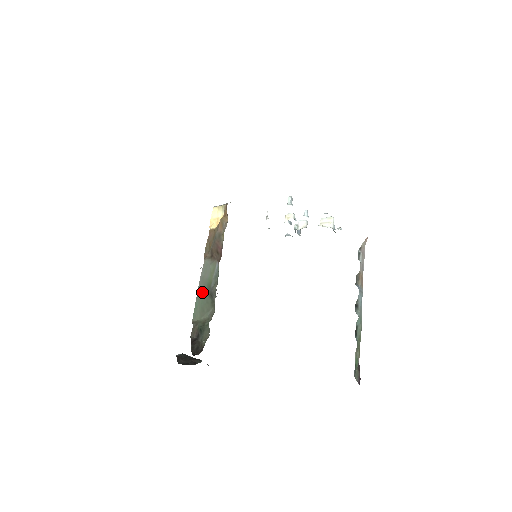
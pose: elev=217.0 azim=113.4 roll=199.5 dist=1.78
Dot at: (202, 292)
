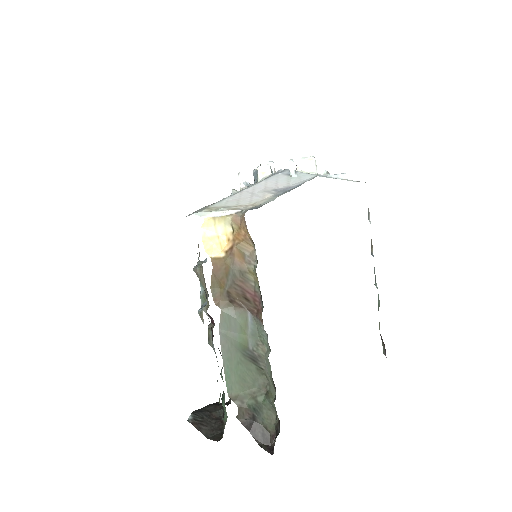
Dot at: (232, 356)
